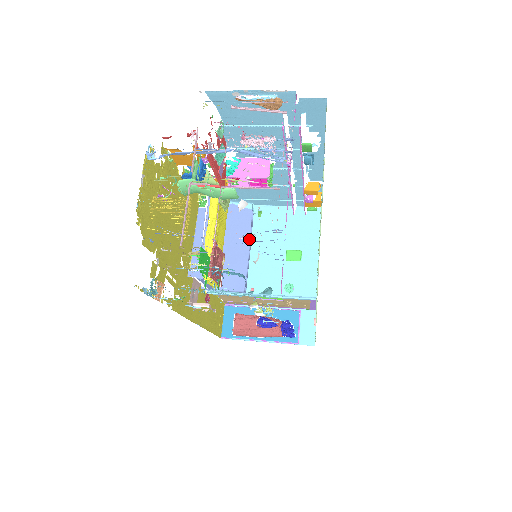
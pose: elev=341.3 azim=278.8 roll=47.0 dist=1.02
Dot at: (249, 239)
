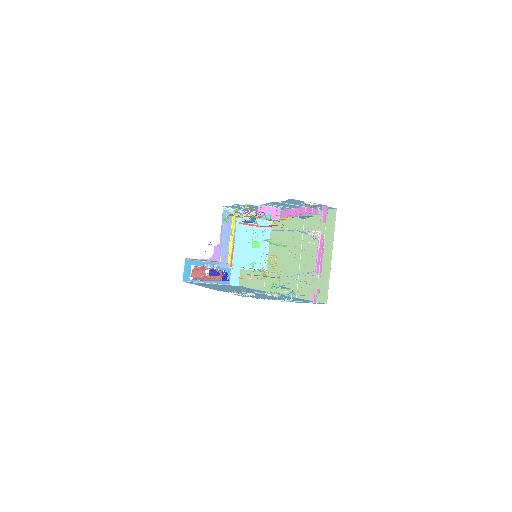
Dot at: occluded
